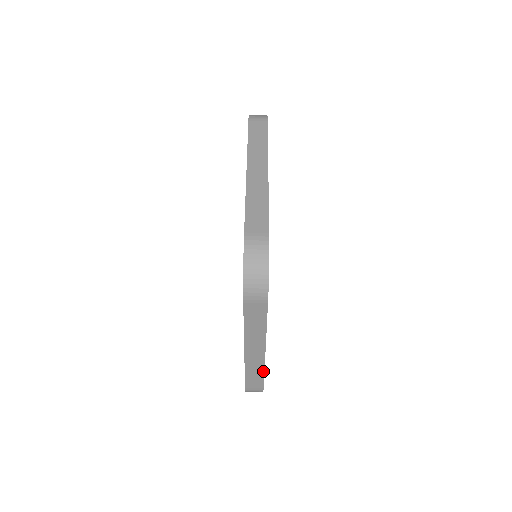
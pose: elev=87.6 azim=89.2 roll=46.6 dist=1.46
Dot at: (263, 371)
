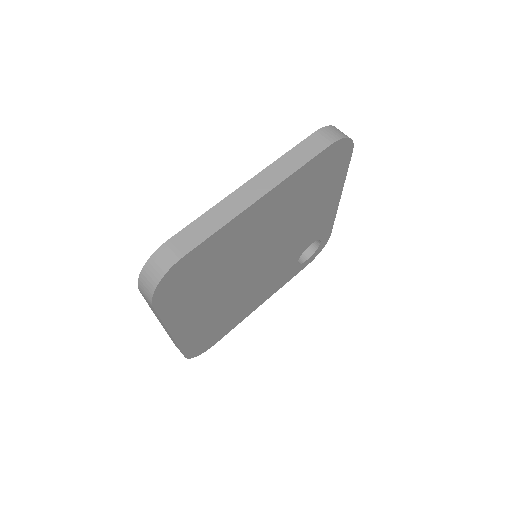
Dot at: (223, 225)
